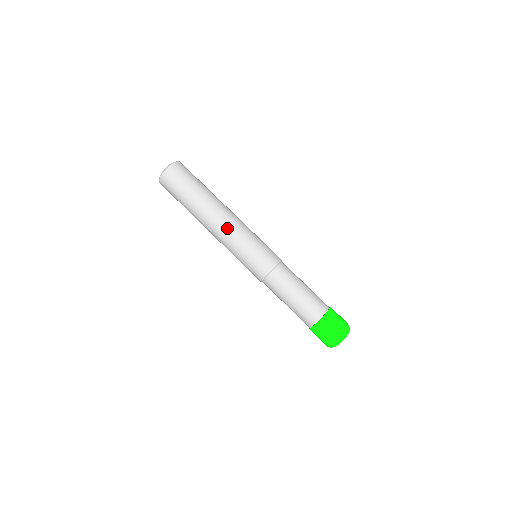
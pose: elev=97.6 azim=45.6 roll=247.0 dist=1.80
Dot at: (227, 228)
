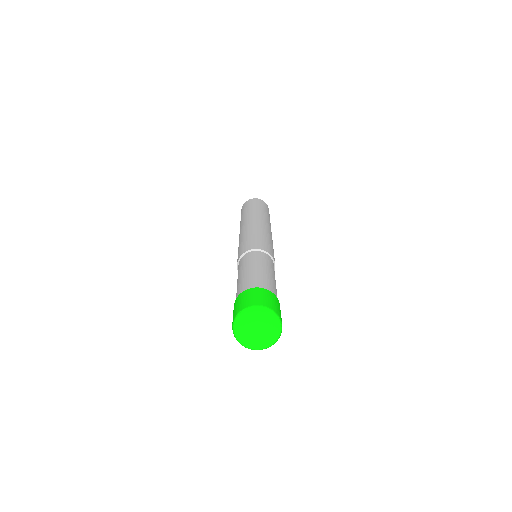
Dot at: (268, 229)
